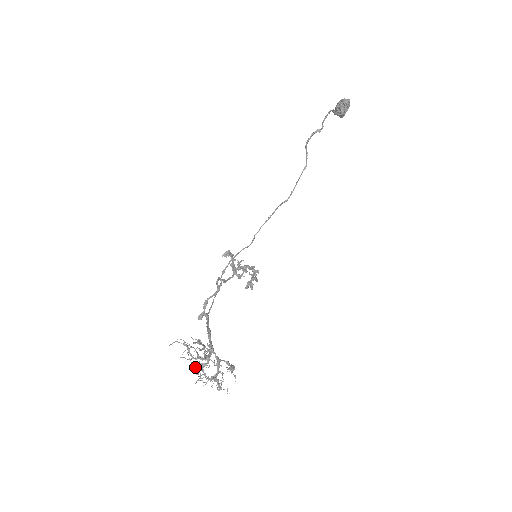
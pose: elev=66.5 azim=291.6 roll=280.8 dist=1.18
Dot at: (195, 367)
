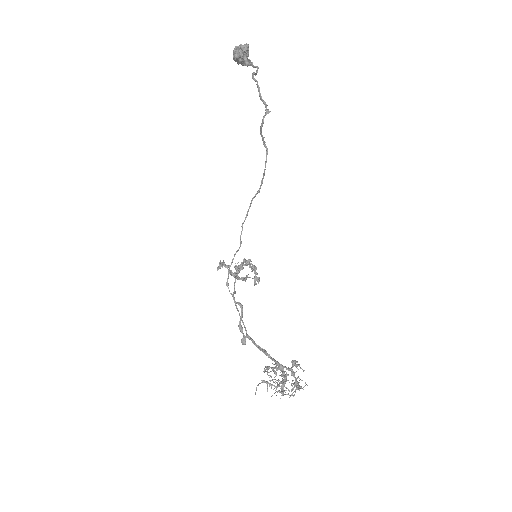
Dot at: (281, 392)
